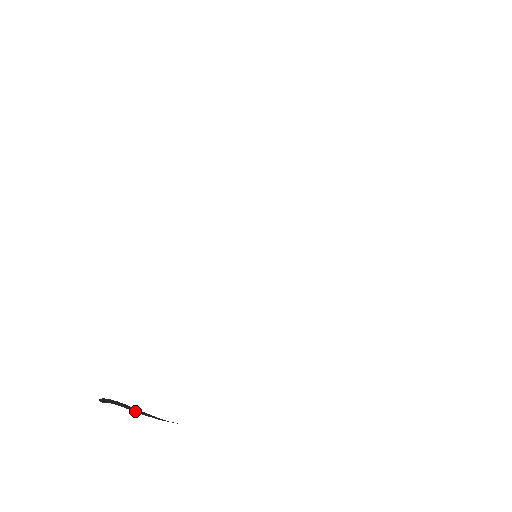
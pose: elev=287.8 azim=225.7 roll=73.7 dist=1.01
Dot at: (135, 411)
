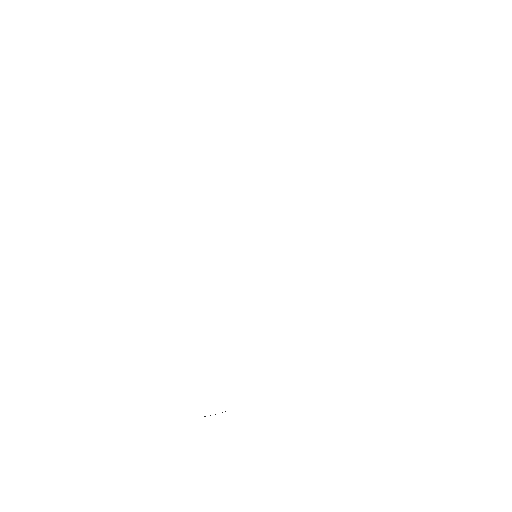
Dot at: occluded
